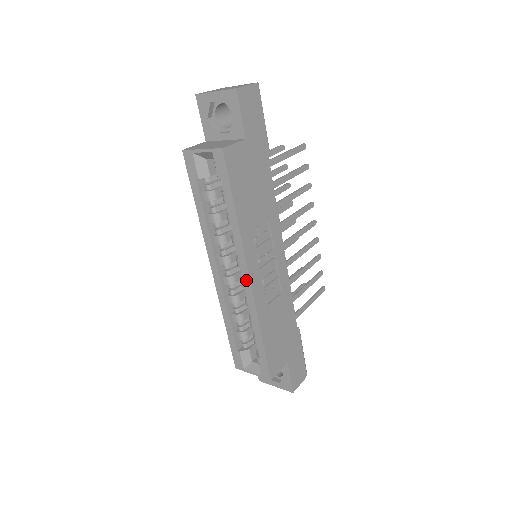
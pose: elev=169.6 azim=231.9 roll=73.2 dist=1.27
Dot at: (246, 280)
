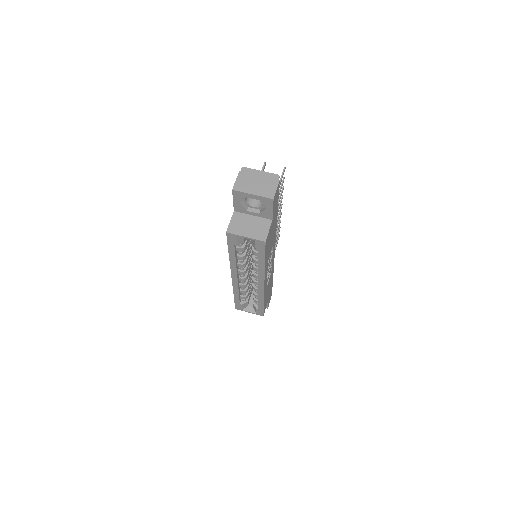
Dot at: (261, 286)
